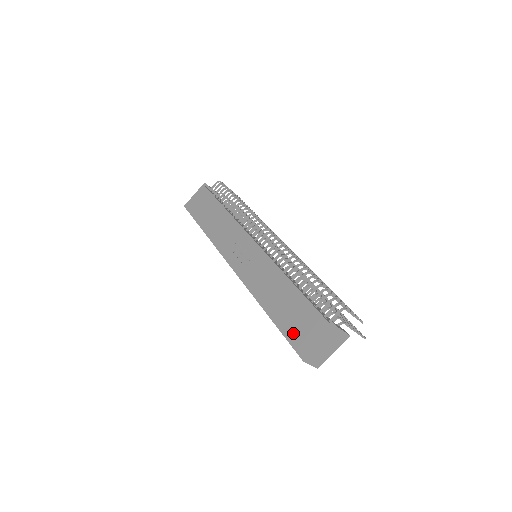
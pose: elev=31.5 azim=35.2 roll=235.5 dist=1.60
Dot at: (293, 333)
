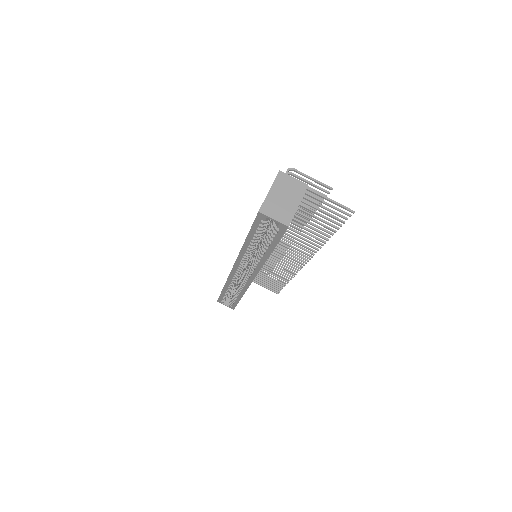
Dot at: occluded
